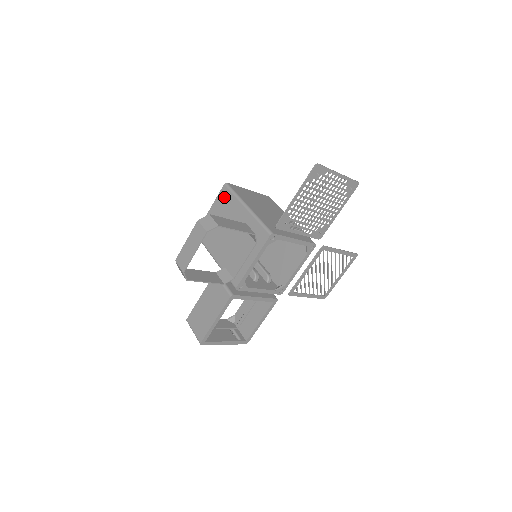
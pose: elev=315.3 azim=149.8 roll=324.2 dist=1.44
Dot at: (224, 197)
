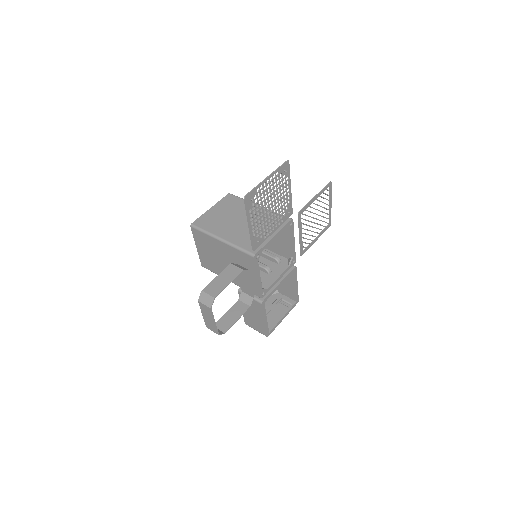
Dot at: (198, 236)
